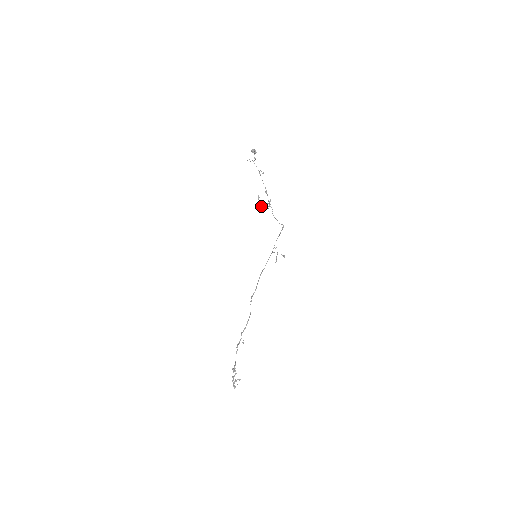
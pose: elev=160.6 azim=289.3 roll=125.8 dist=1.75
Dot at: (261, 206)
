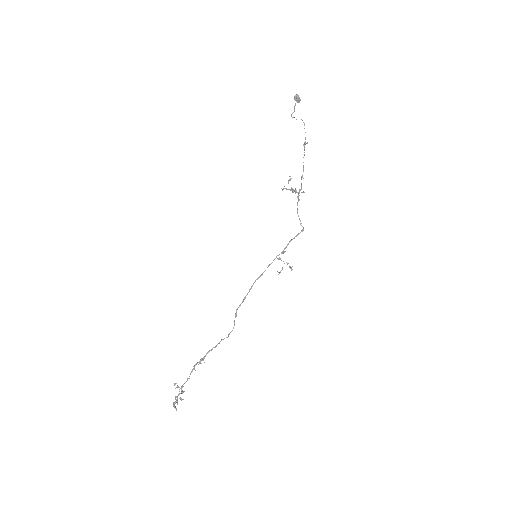
Dot at: (283, 188)
